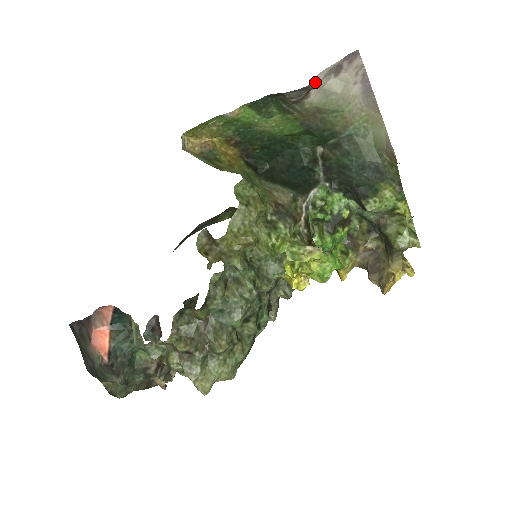
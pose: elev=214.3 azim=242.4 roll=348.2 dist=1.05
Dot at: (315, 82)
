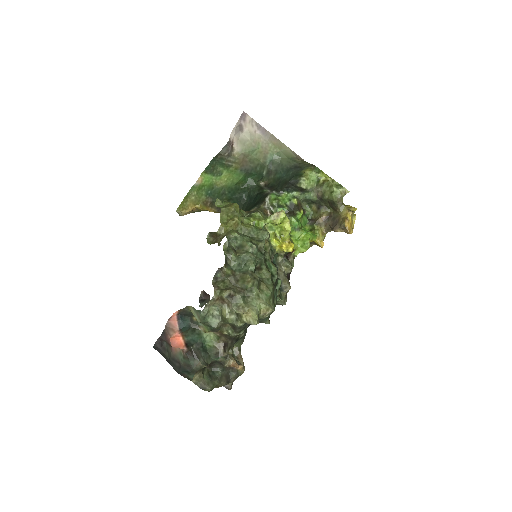
Dot at: (232, 138)
